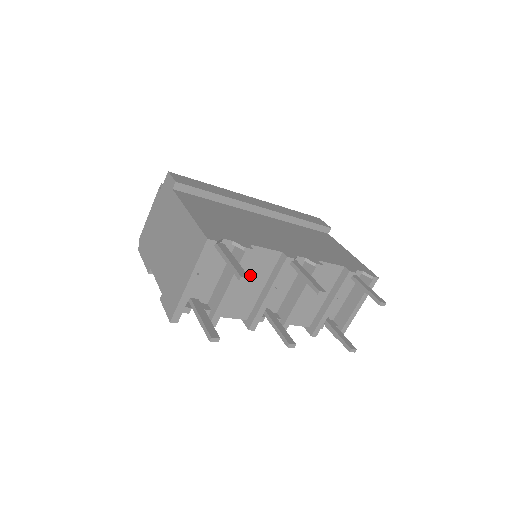
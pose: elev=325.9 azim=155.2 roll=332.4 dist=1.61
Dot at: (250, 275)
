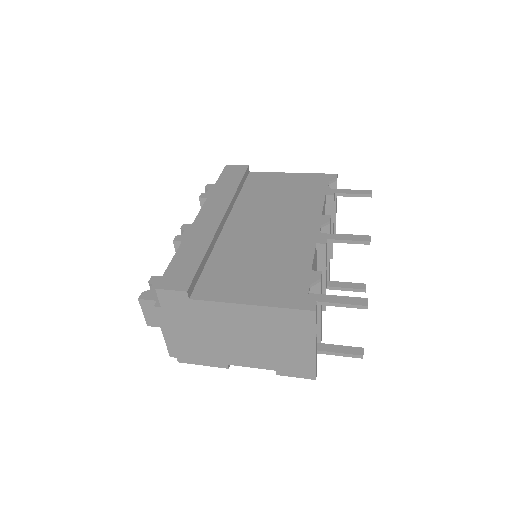
Dot at: occluded
